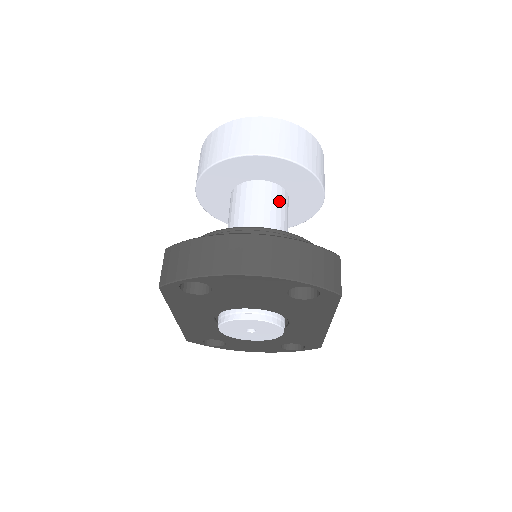
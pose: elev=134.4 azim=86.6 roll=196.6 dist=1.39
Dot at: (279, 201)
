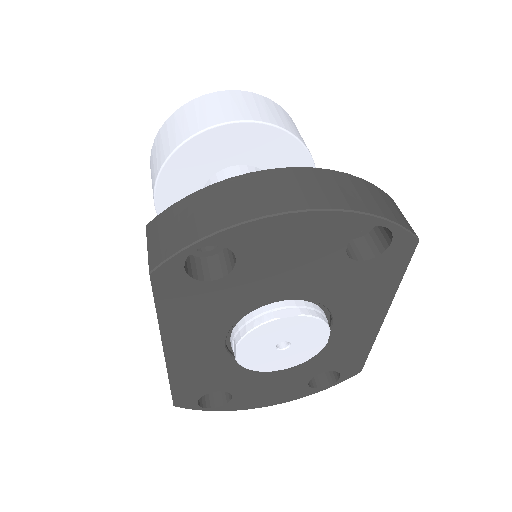
Dot at: occluded
